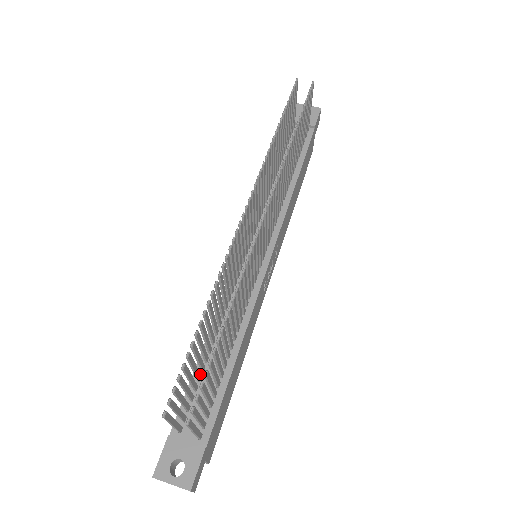
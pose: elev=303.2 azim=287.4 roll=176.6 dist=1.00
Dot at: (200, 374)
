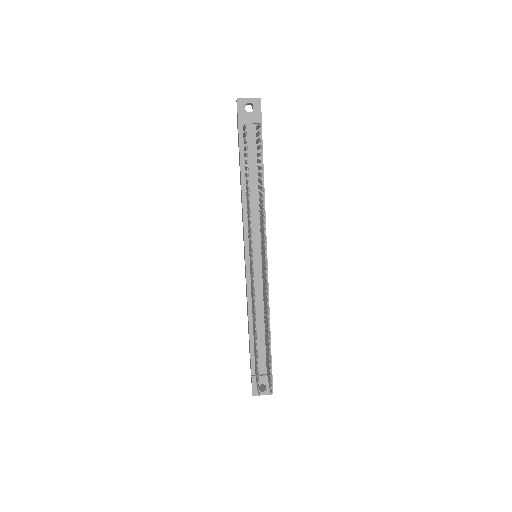
Dot at: occluded
